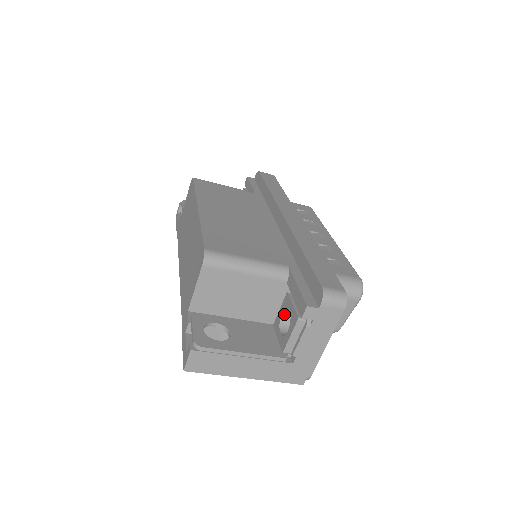
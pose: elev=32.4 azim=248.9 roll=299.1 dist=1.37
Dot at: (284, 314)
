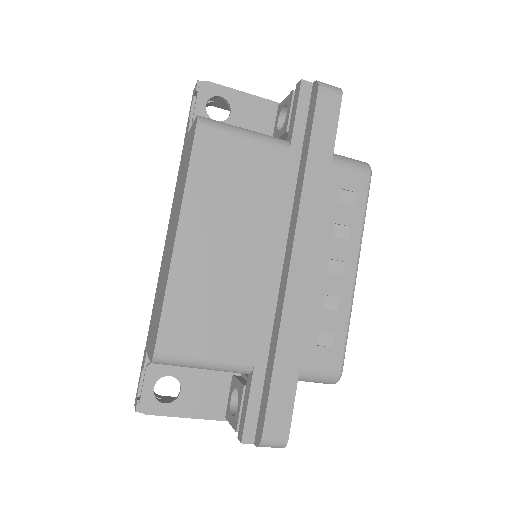
Dot at: occluded
